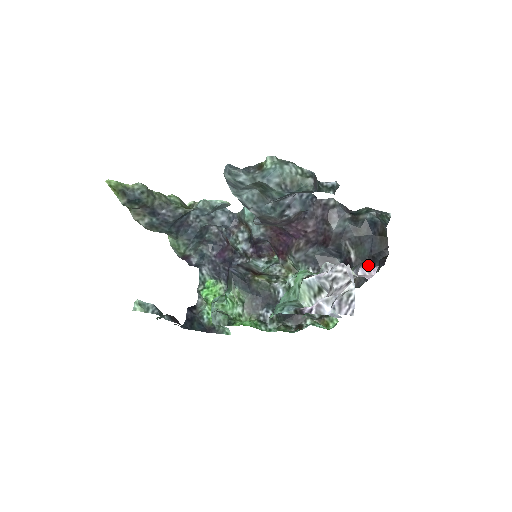
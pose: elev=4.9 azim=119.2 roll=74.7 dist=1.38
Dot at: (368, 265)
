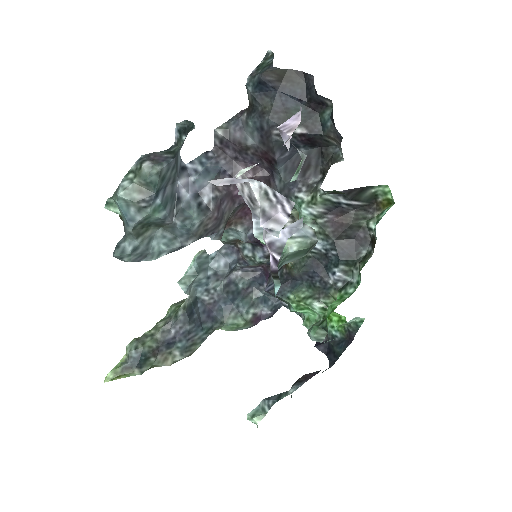
Dot at: (283, 126)
